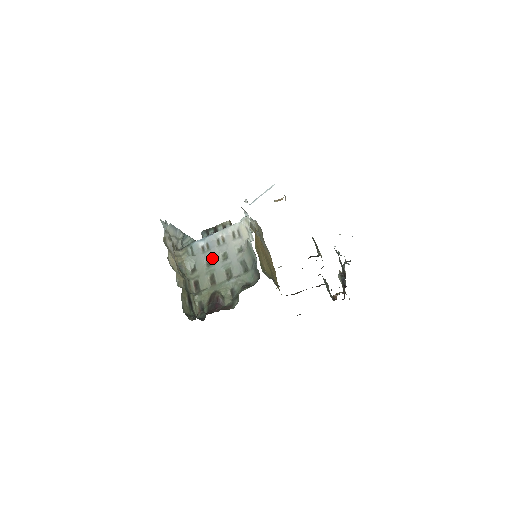
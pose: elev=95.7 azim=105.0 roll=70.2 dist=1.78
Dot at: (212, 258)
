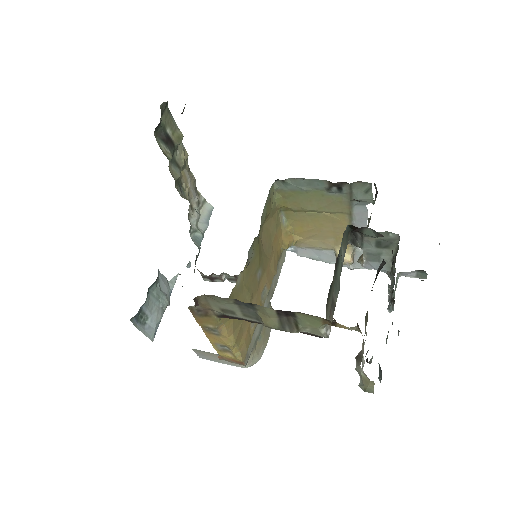
Dot at: occluded
